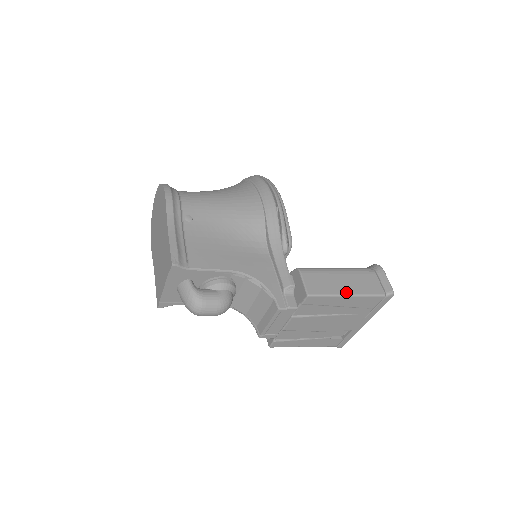
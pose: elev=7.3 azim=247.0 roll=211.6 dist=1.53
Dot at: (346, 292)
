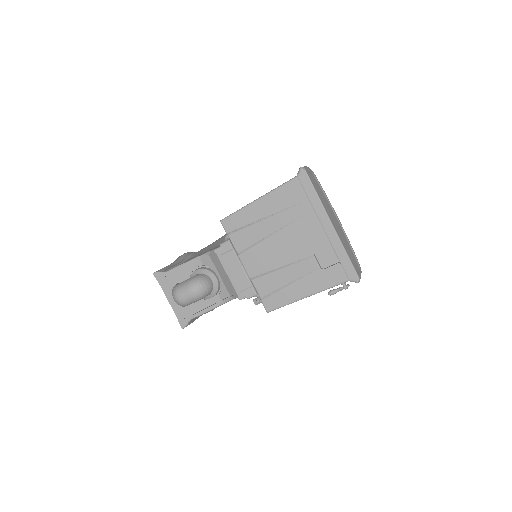
Dot at: (257, 199)
